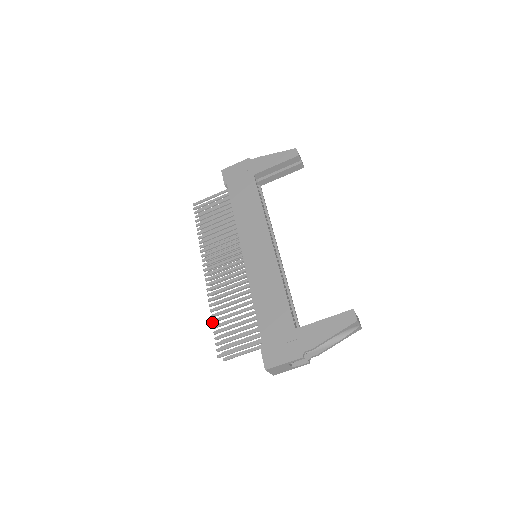
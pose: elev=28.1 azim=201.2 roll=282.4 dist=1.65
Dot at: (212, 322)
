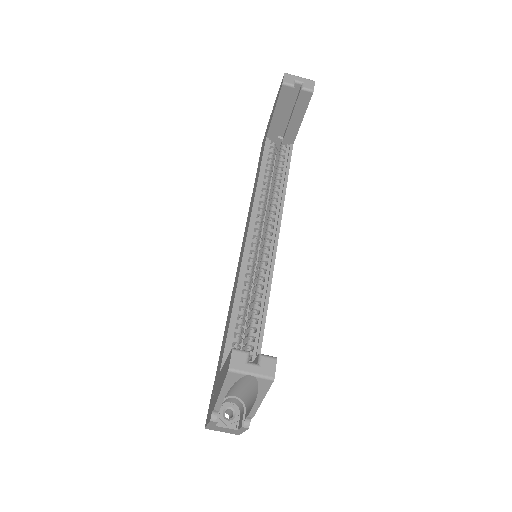
Dot at: occluded
